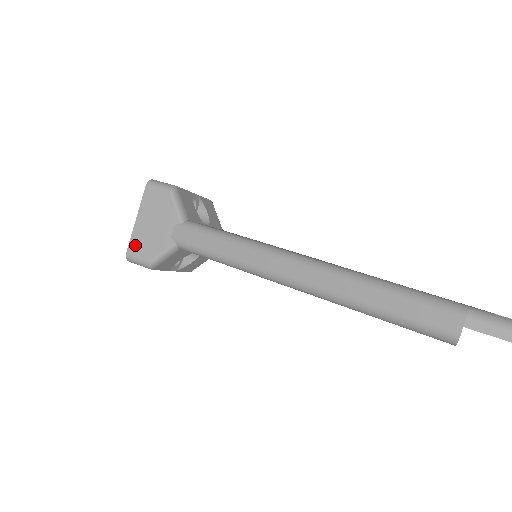
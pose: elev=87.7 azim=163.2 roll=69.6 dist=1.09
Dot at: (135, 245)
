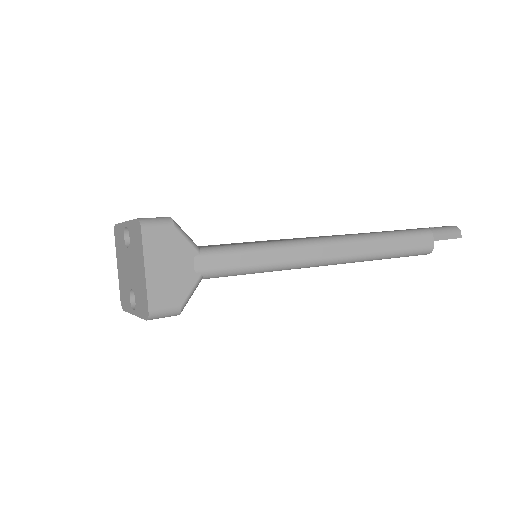
Dot at: (156, 298)
